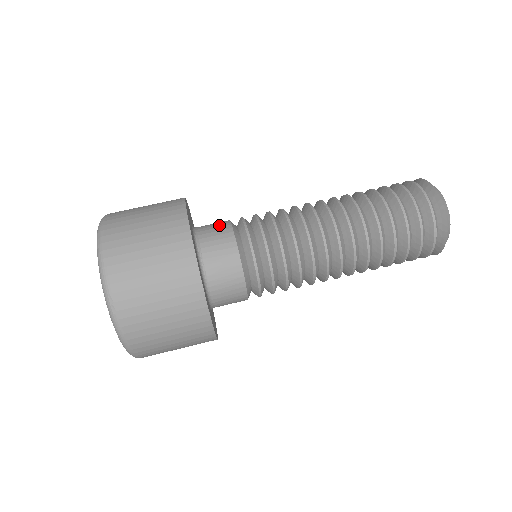
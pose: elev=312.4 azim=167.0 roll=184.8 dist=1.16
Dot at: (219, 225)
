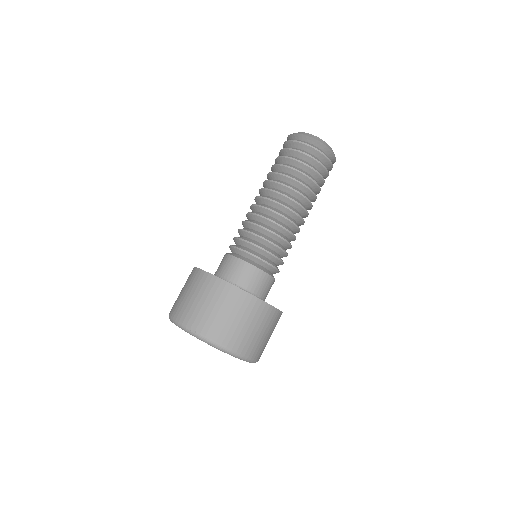
Dot at: occluded
